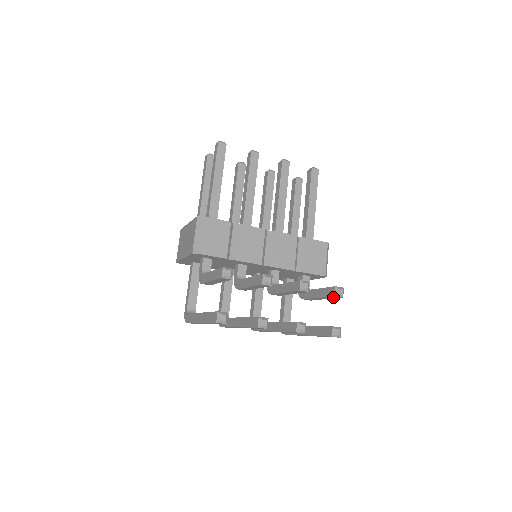
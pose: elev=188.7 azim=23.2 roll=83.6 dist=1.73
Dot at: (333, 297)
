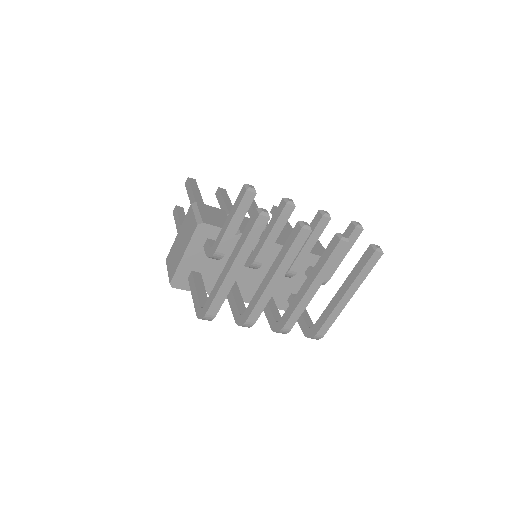
Dot at: (353, 237)
